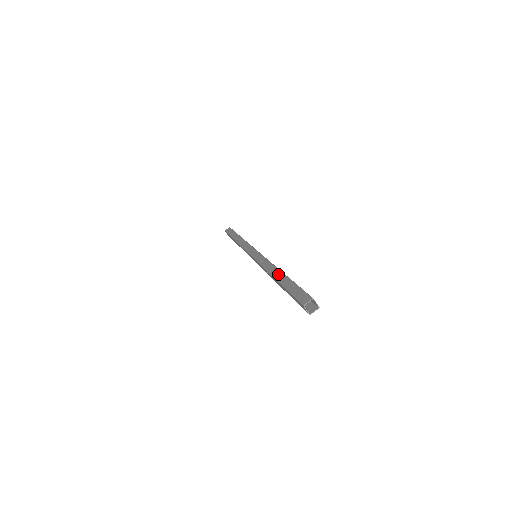
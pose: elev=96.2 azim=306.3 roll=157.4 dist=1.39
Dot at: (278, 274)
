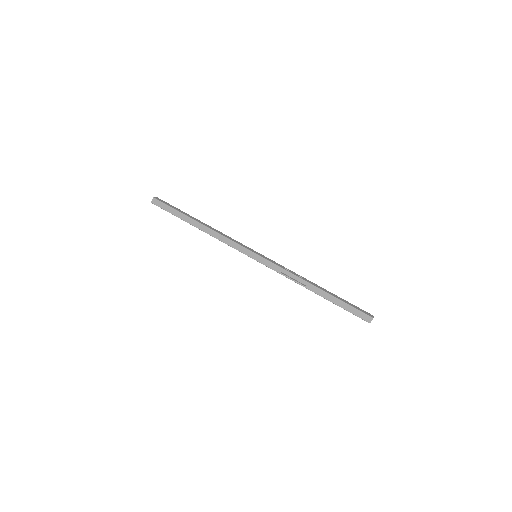
Dot at: (318, 291)
